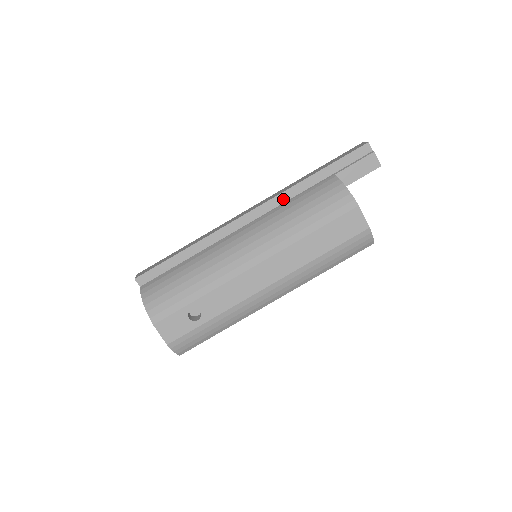
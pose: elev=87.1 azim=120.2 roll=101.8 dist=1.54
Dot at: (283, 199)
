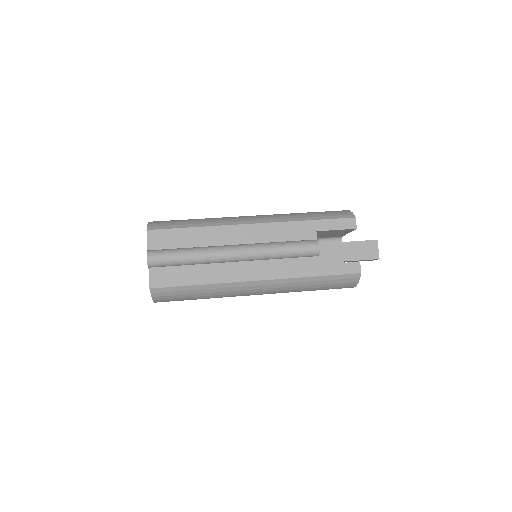
Dot at: occluded
